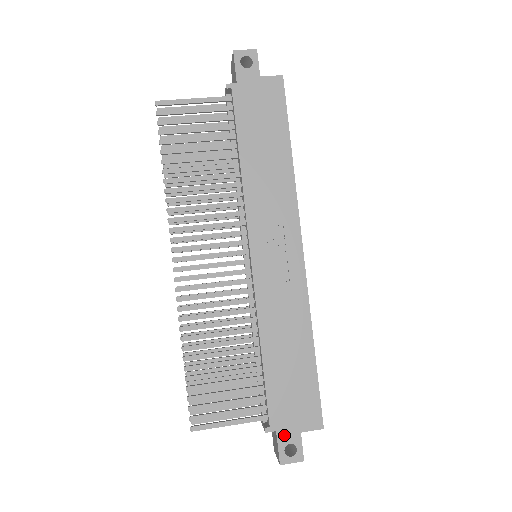
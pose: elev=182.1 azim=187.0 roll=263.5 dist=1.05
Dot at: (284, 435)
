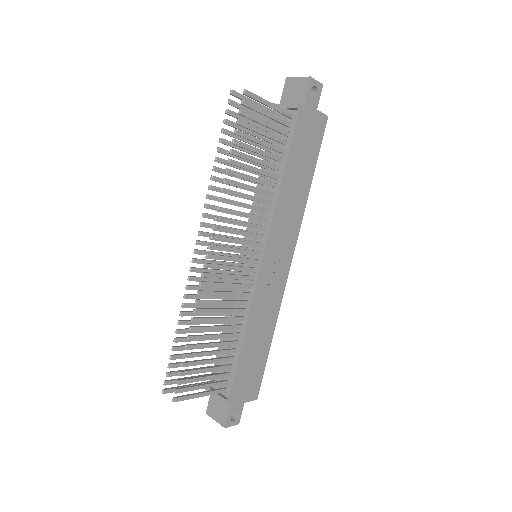
Dot at: (235, 405)
